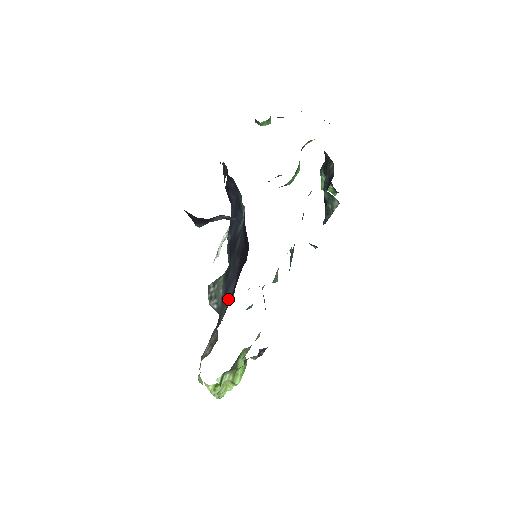
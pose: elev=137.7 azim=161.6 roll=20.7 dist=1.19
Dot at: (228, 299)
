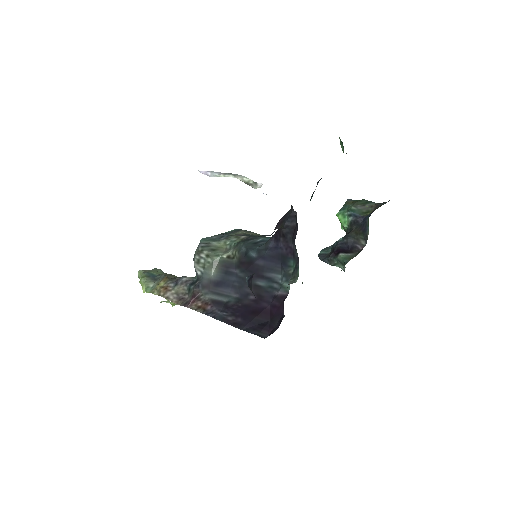
Dot at: (219, 294)
